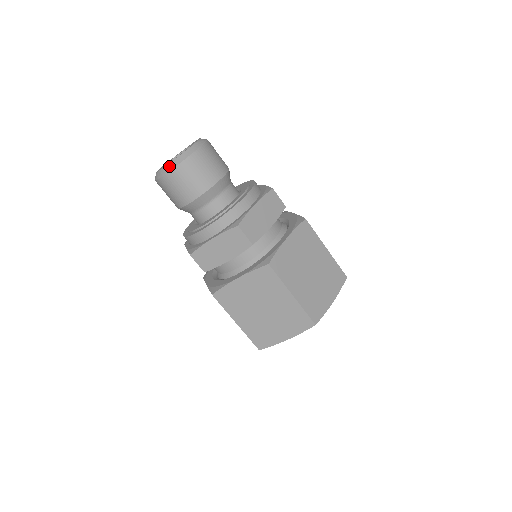
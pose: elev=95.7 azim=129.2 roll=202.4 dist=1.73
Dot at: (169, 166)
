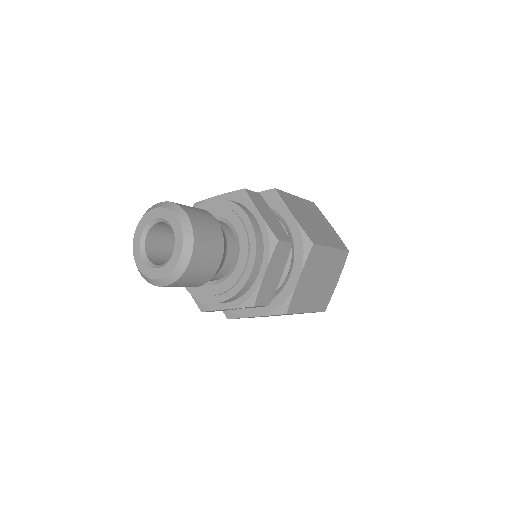
Dot at: (184, 257)
